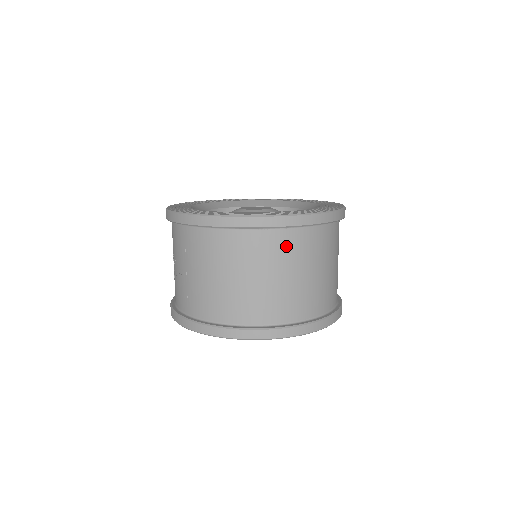
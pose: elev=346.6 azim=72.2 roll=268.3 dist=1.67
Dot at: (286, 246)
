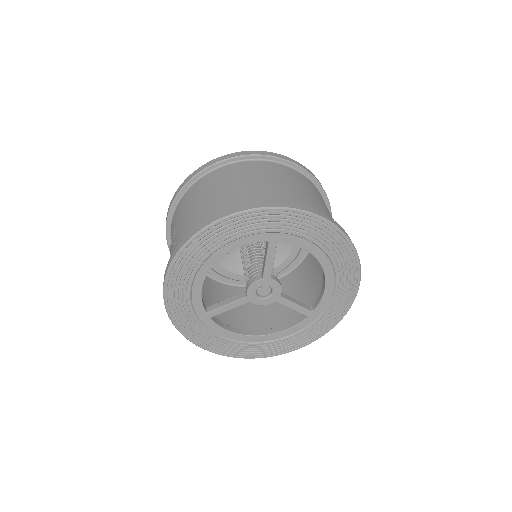
Dot at: (263, 168)
